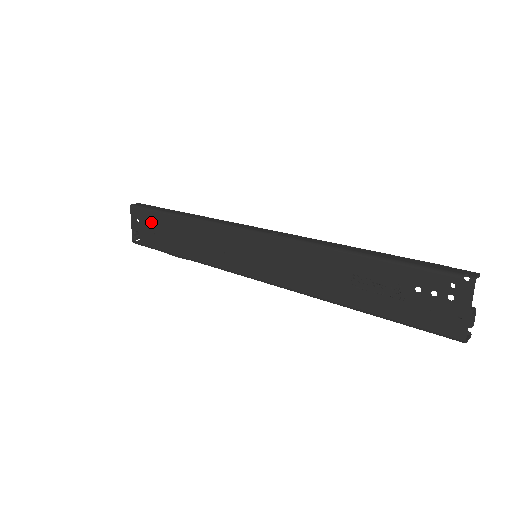
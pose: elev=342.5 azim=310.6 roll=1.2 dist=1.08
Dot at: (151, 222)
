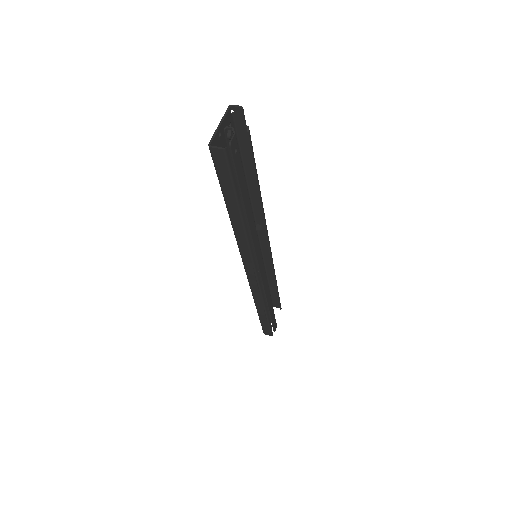
Dot at: occluded
